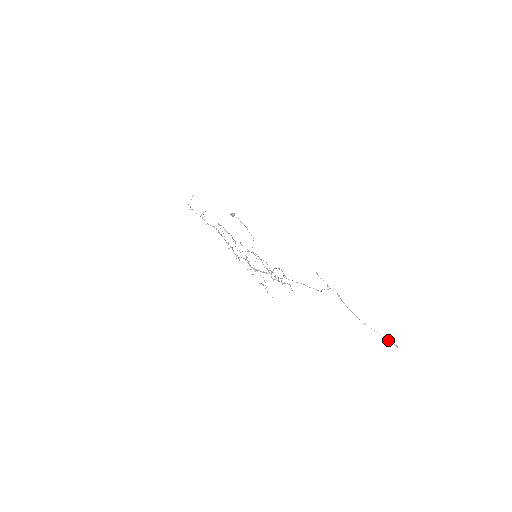
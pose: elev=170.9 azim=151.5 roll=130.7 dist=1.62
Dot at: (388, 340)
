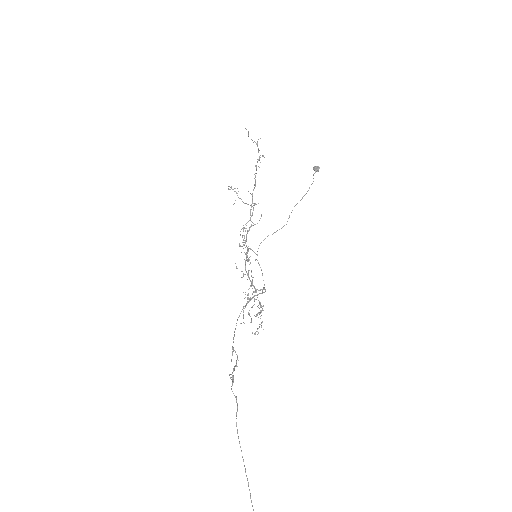
Dot at: out of frame
